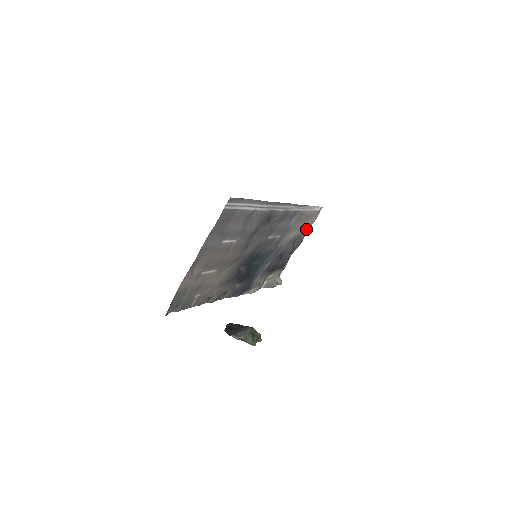
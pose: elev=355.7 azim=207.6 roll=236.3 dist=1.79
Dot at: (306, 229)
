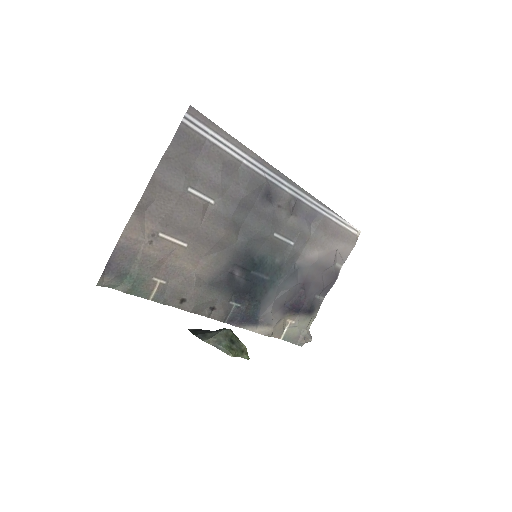
Dot at: (340, 259)
